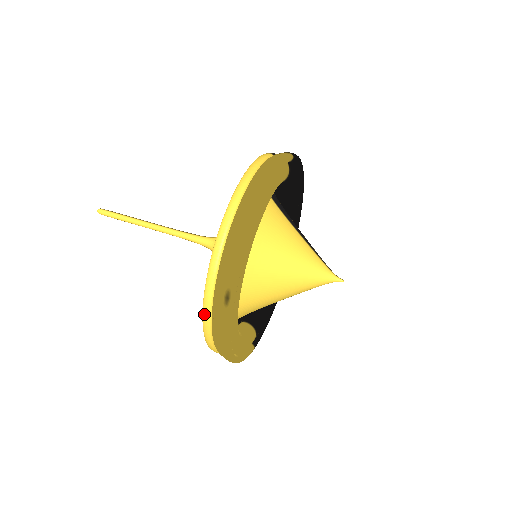
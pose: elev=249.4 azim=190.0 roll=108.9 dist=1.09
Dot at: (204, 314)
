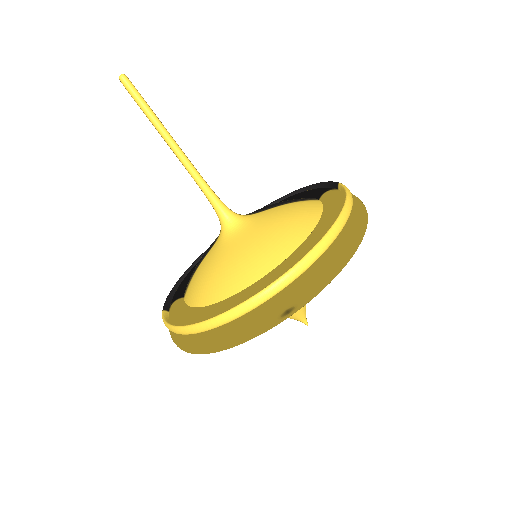
Dot at: (242, 307)
